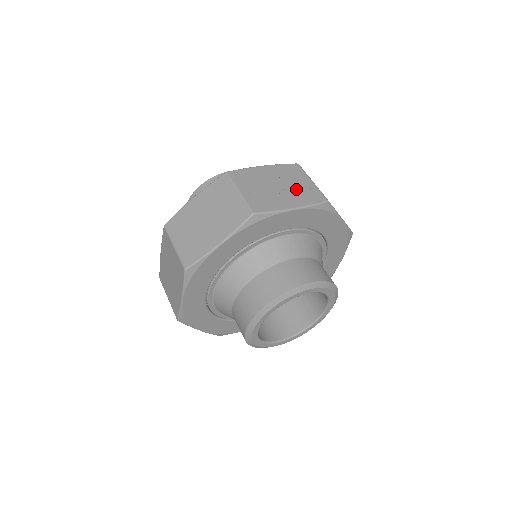
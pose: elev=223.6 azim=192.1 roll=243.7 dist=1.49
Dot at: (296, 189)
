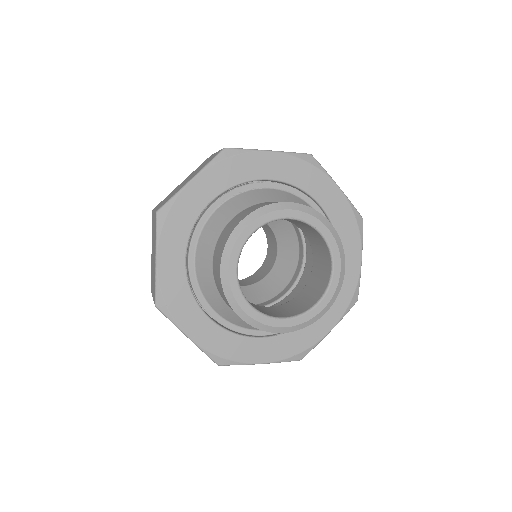
Dot at: occluded
